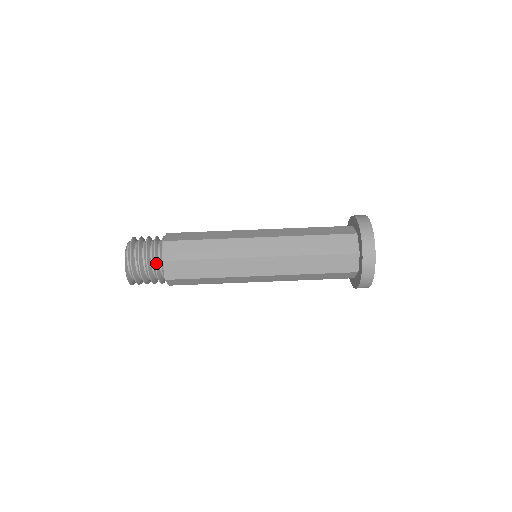
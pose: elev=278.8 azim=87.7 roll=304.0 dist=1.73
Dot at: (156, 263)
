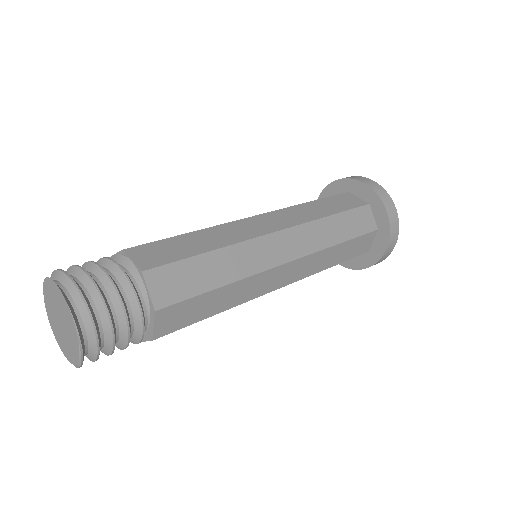
Dot at: (112, 261)
